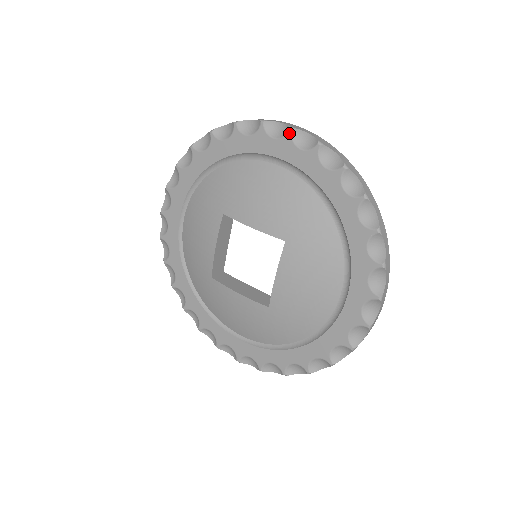
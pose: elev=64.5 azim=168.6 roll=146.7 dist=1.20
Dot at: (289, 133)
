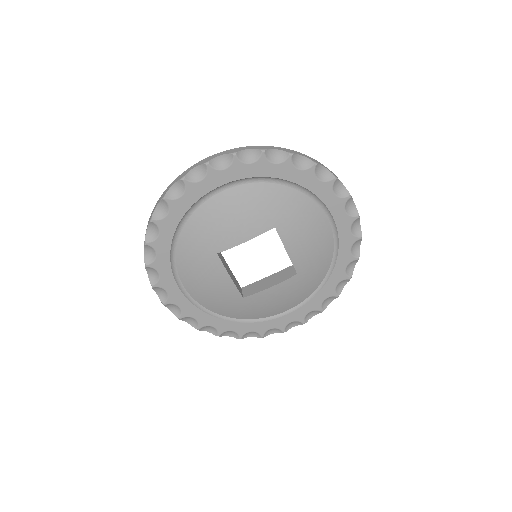
Dot at: (356, 218)
